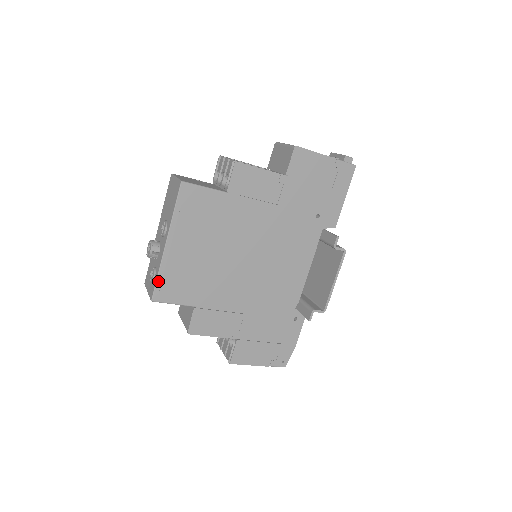
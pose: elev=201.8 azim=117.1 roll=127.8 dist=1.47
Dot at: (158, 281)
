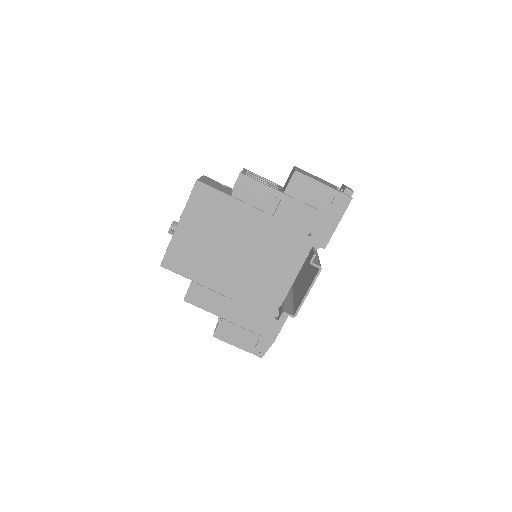
Dot at: (167, 252)
